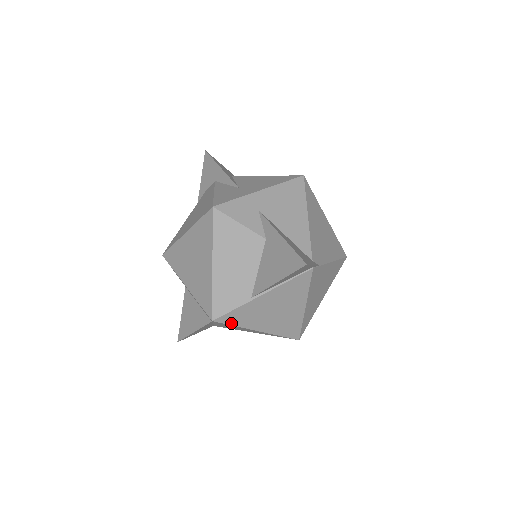
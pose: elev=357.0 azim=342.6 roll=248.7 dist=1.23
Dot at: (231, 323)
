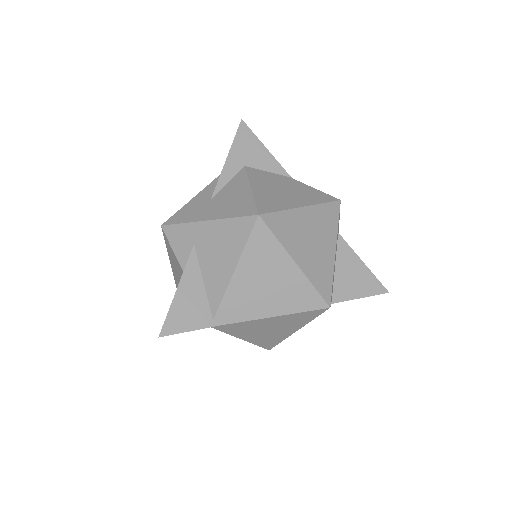
Dot at: occluded
